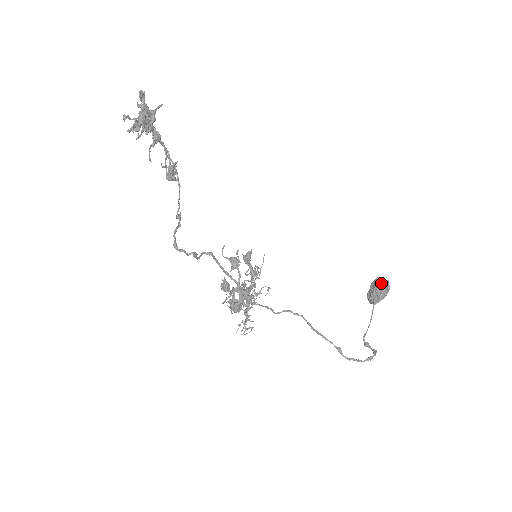
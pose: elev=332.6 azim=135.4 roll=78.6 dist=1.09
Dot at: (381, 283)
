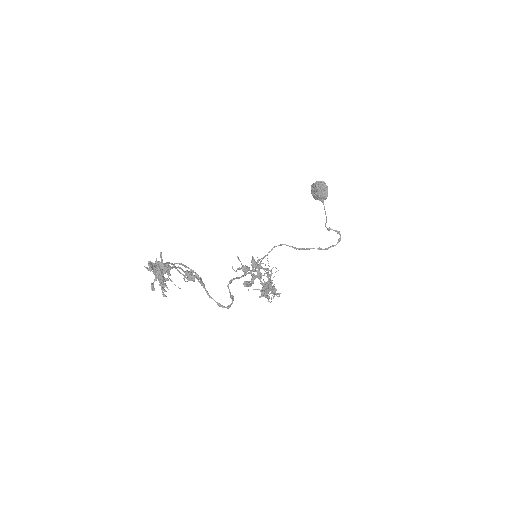
Dot at: (322, 189)
